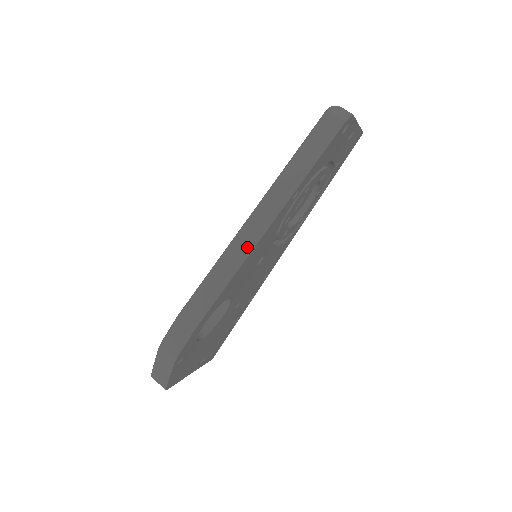
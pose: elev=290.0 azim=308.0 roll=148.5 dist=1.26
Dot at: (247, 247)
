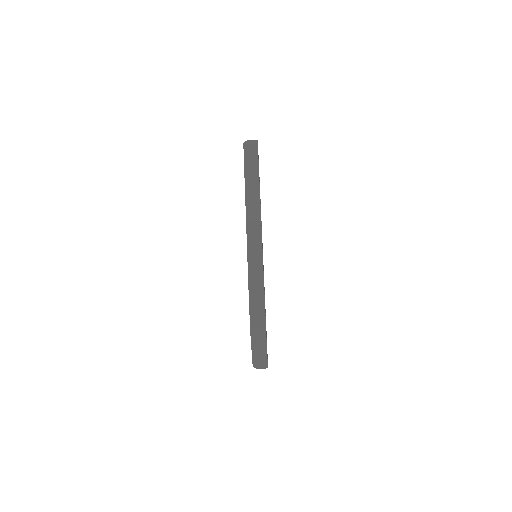
Dot at: (258, 239)
